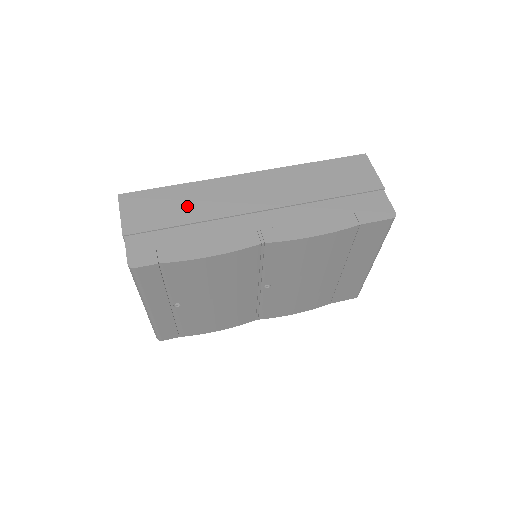
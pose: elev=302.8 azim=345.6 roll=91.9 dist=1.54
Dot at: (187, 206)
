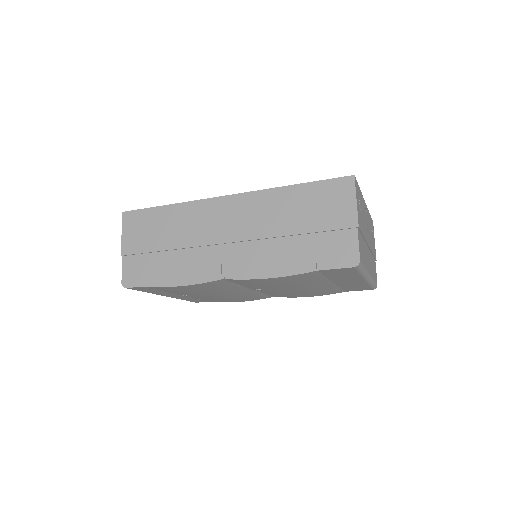
Dot at: (170, 230)
